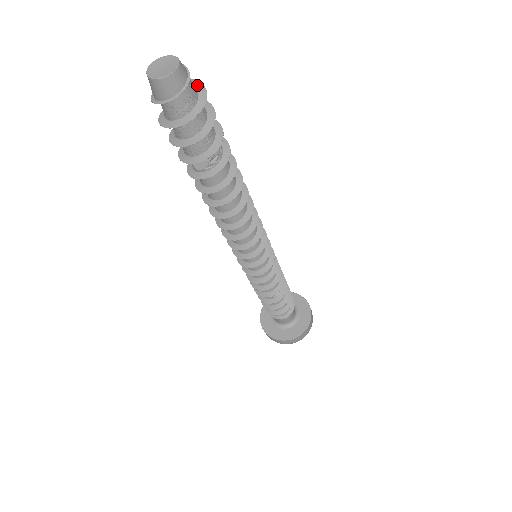
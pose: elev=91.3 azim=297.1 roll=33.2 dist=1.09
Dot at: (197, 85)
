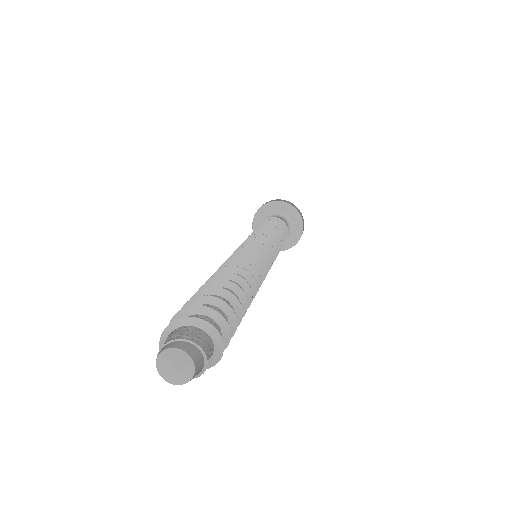
Dot at: (202, 326)
